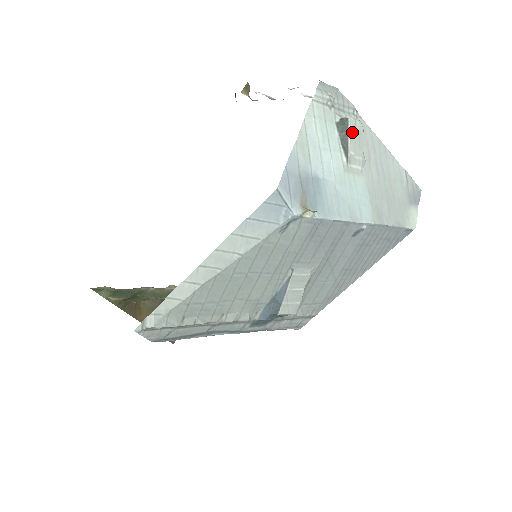
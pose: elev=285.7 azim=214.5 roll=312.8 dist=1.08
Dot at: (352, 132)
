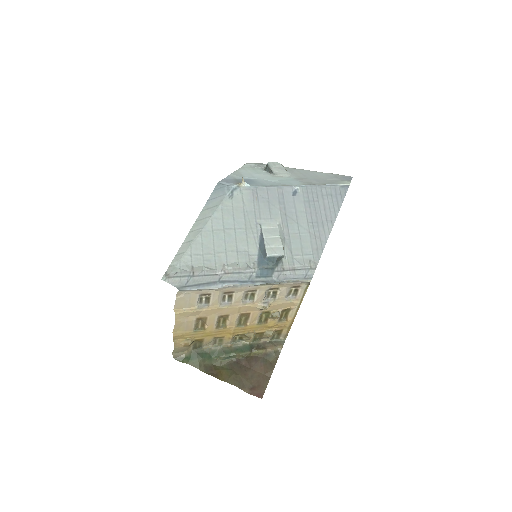
Dot at: (272, 166)
